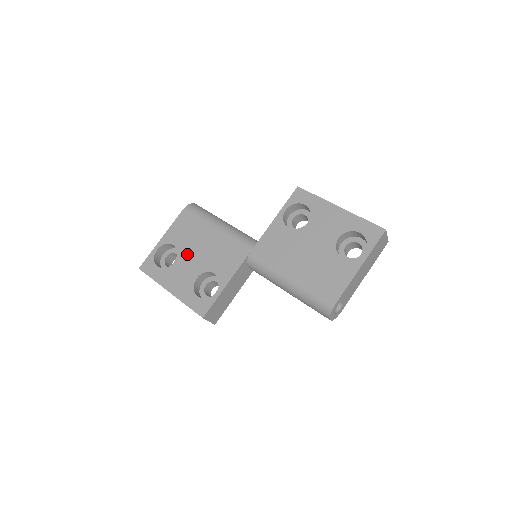
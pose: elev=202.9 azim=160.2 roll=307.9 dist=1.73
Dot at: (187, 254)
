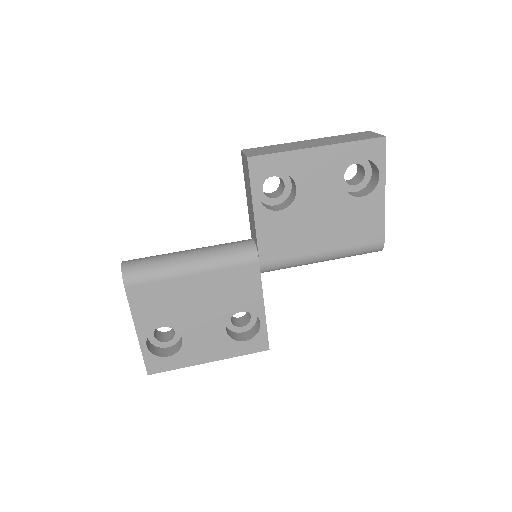
Dot at: (189, 322)
